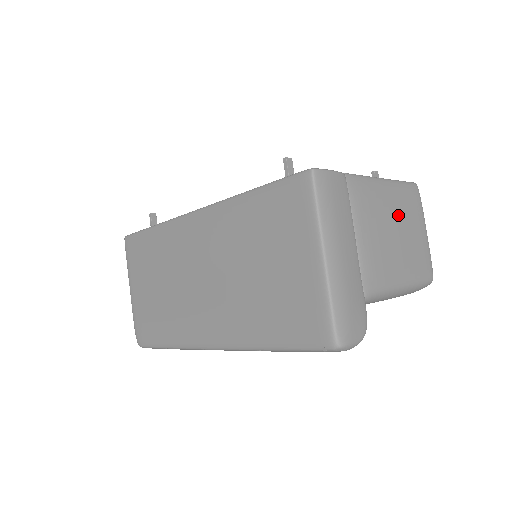
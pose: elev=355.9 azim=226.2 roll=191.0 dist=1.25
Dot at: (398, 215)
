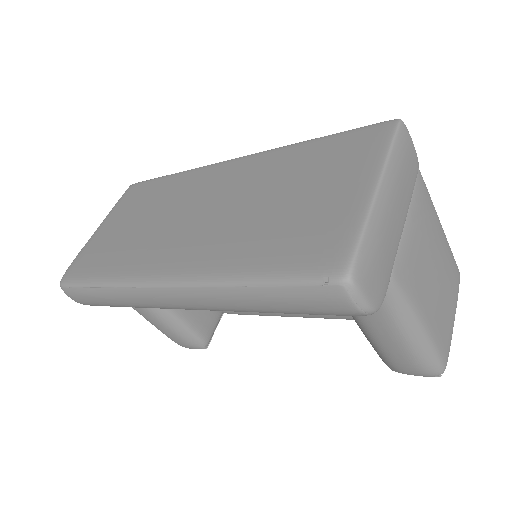
Dot at: (442, 263)
